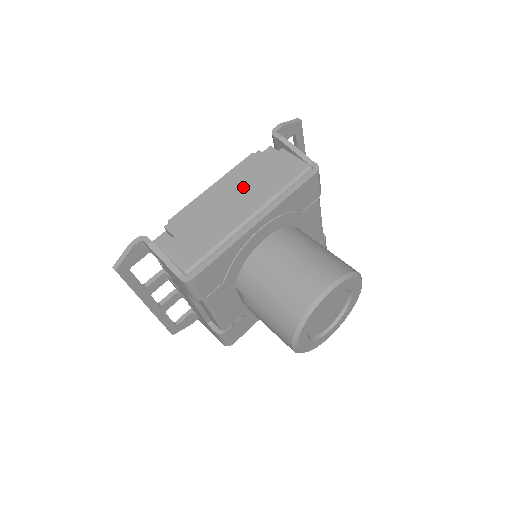
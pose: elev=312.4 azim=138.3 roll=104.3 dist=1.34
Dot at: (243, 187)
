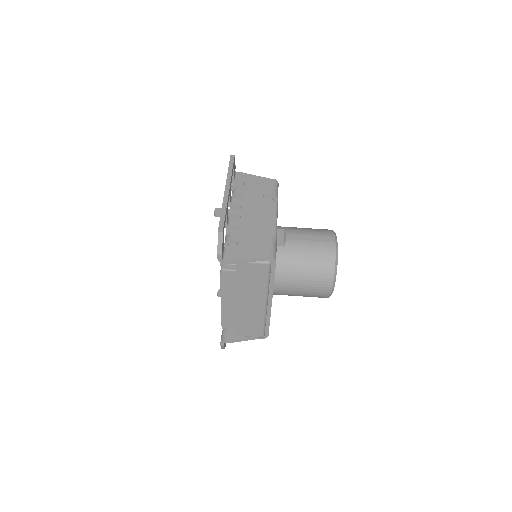
Dot at: (241, 294)
